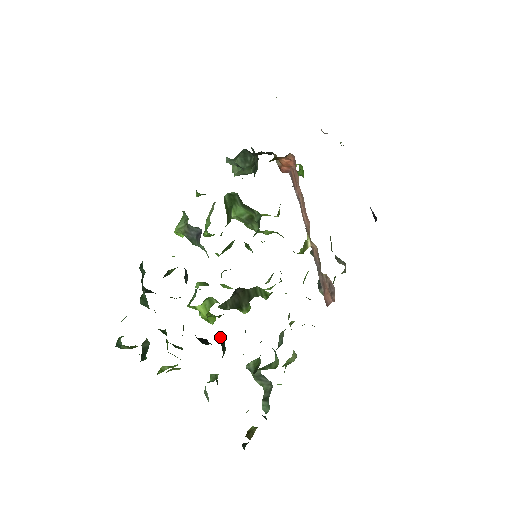
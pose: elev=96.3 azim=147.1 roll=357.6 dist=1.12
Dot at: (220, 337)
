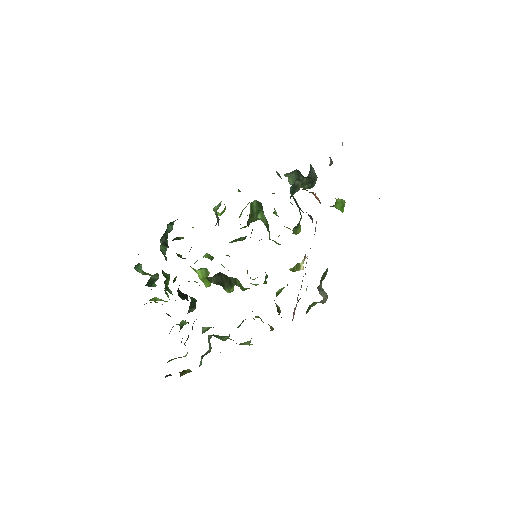
Dot at: (193, 299)
